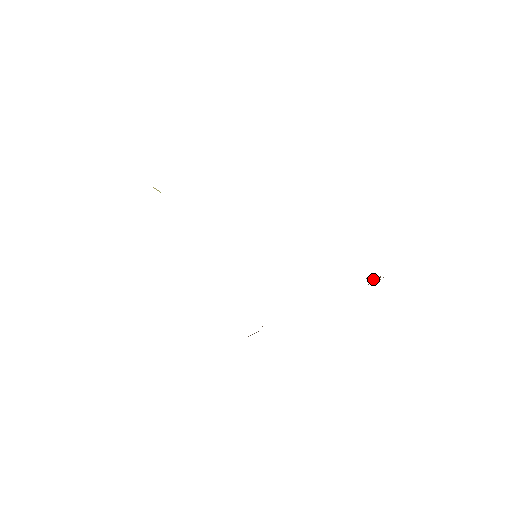
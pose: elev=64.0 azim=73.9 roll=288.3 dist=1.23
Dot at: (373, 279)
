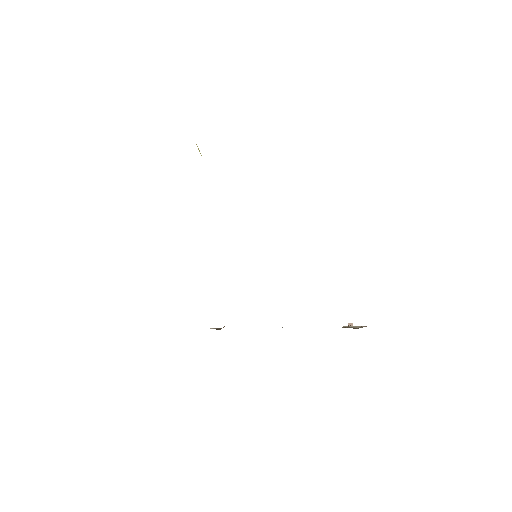
Dot at: occluded
